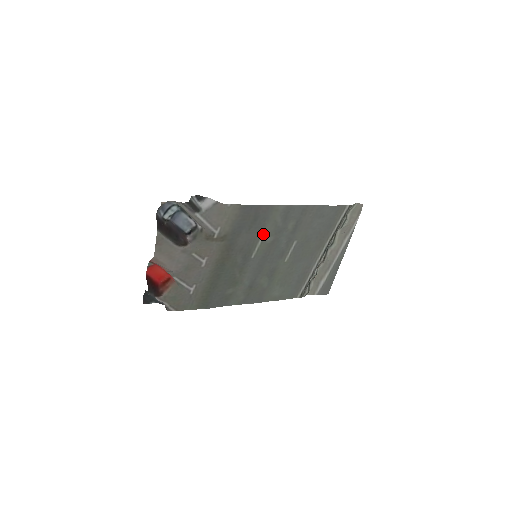
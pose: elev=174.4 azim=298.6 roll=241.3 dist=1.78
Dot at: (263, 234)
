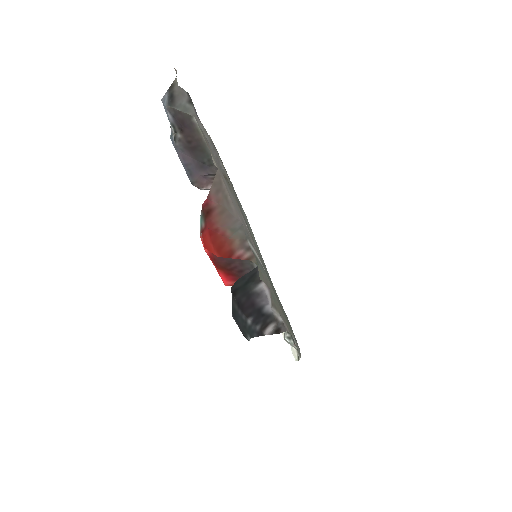
Dot at: occluded
